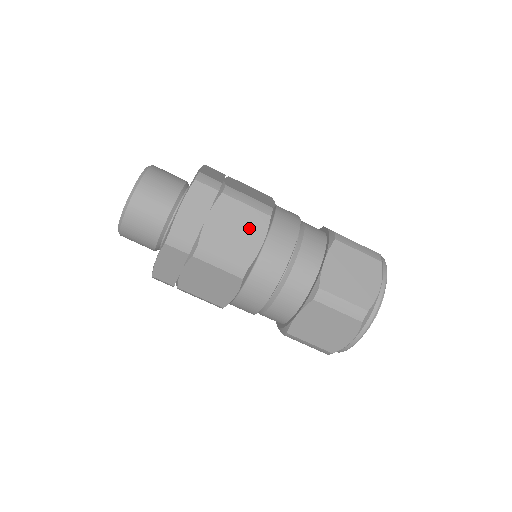
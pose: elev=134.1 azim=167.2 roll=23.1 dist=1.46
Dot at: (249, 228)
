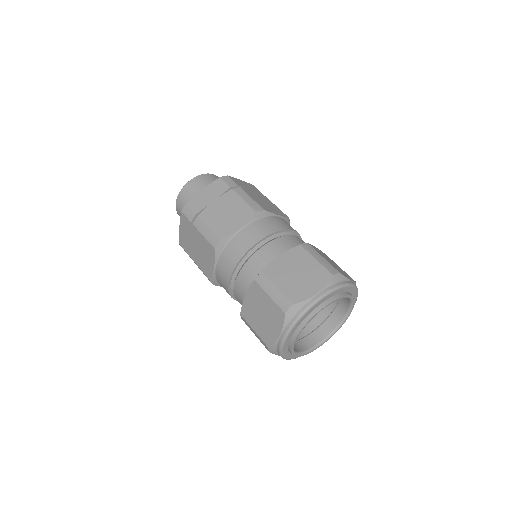
Dot at: (236, 216)
